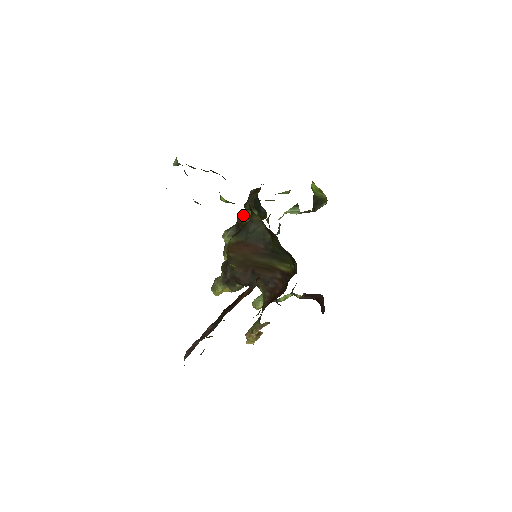
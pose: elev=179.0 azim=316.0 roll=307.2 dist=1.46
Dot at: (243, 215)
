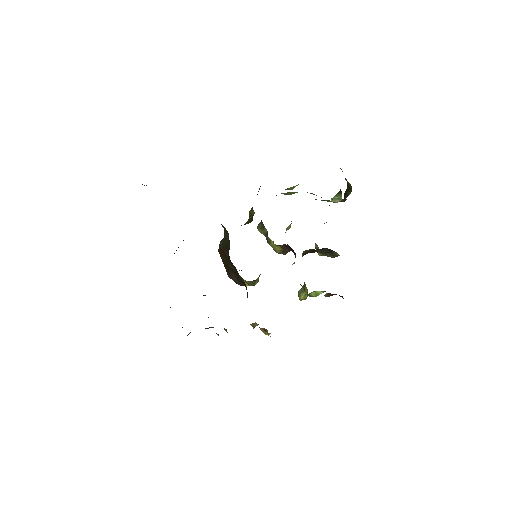
Dot at: (249, 214)
